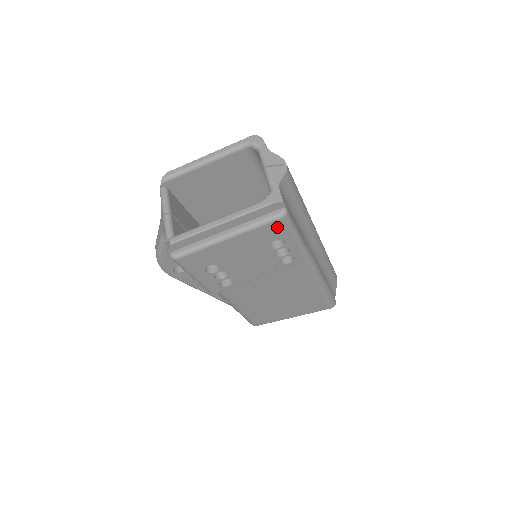
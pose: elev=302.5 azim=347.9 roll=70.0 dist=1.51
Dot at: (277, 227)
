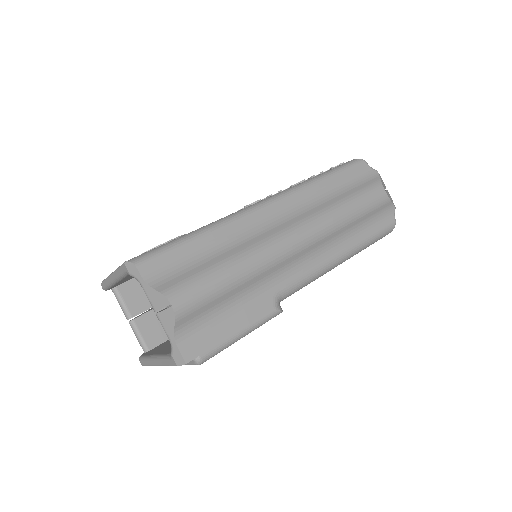
Dot at: occluded
